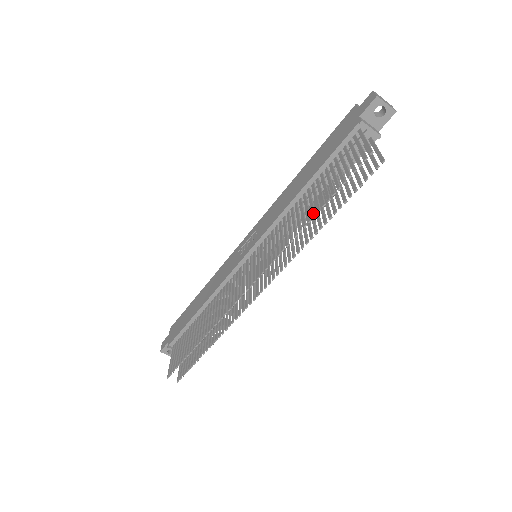
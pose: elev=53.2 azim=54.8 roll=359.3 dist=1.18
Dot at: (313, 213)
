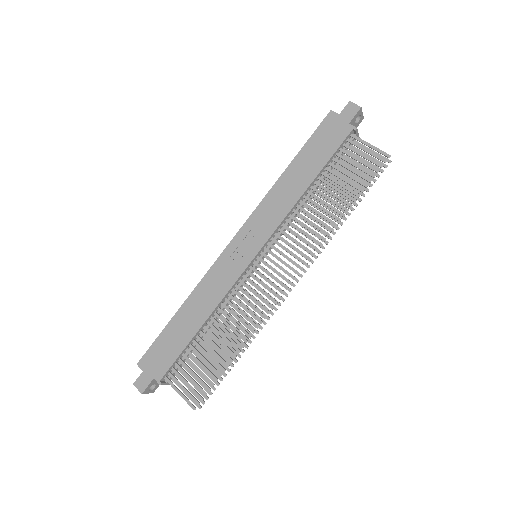
Dot at: (345, 208)
